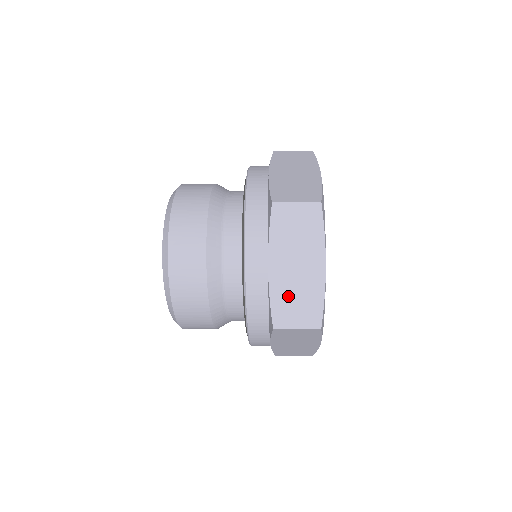
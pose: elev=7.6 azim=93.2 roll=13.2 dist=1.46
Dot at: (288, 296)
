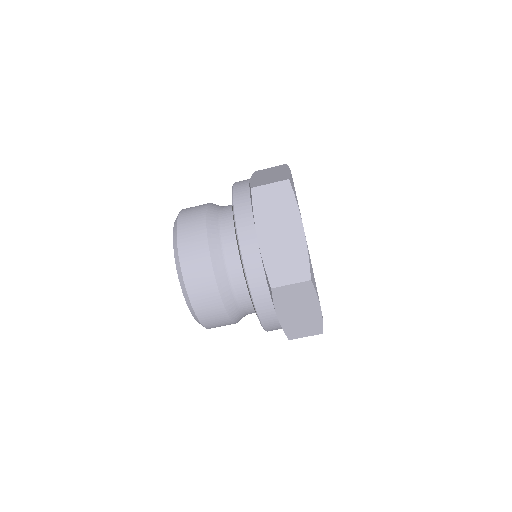
Dot at: (278, 258)
